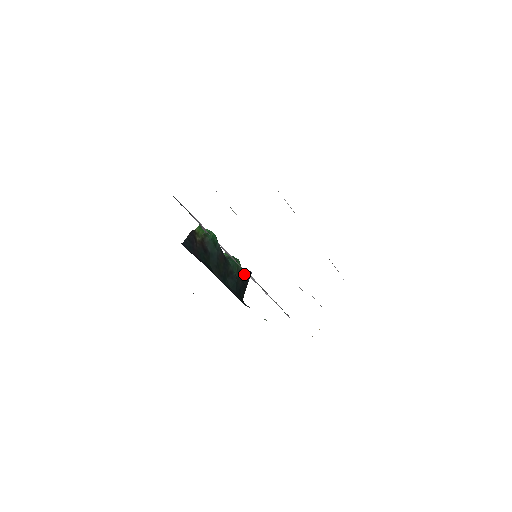
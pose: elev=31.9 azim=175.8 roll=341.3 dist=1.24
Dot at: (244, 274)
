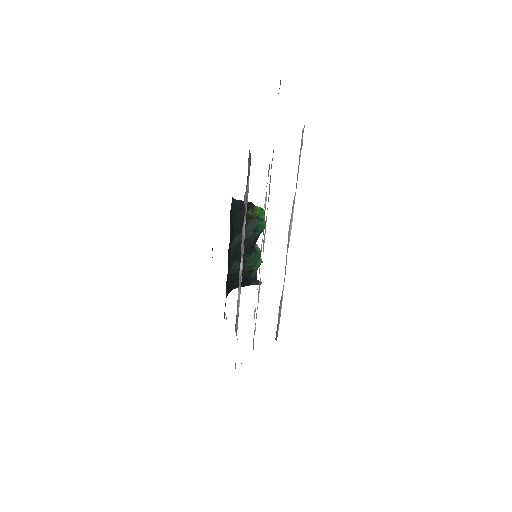
Dot at: (254, 277)
